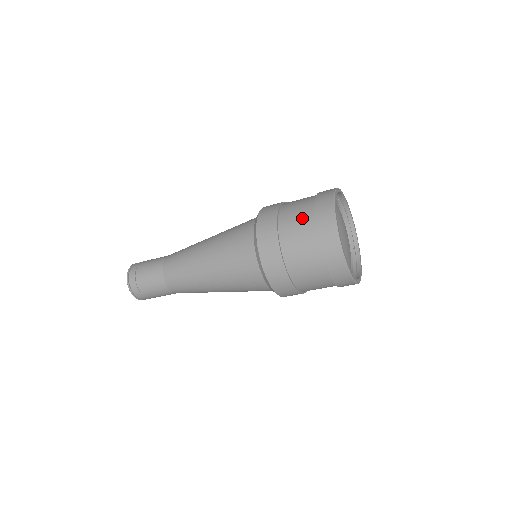
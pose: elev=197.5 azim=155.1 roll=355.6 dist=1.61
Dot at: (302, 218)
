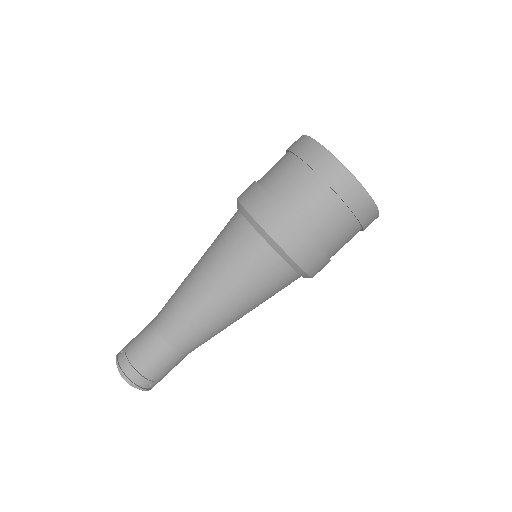
Dot at: (304, 185)
